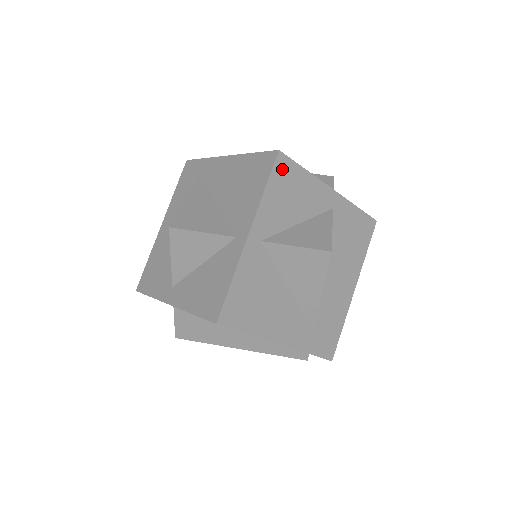
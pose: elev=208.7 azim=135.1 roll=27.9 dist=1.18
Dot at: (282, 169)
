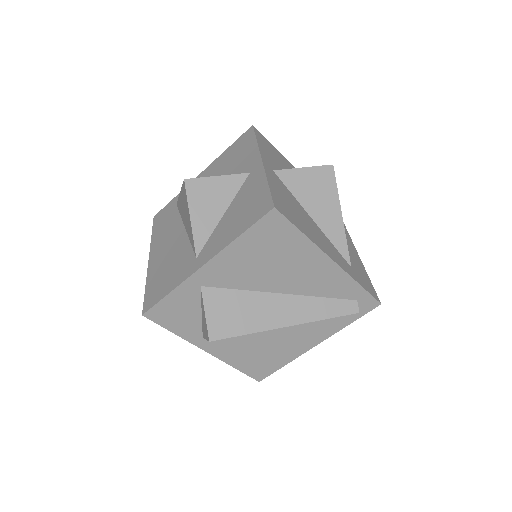
Dot at: (261, 137)
